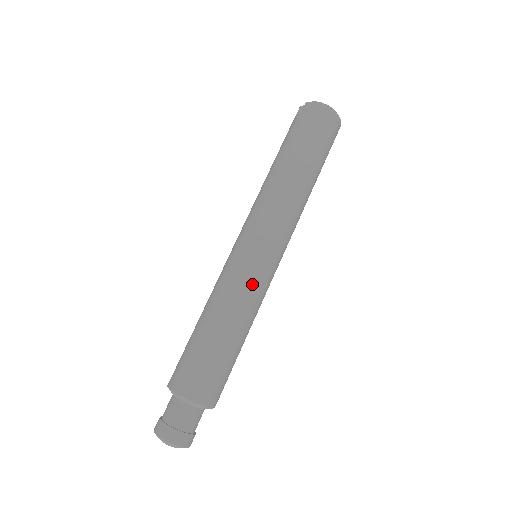
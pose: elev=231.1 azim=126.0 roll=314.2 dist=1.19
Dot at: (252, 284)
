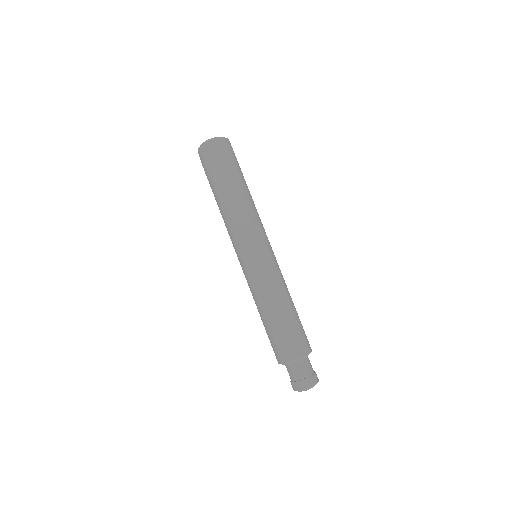
Dot at: (264, 276)
